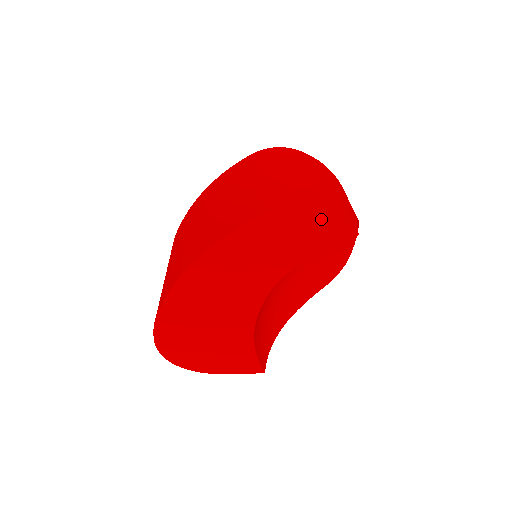
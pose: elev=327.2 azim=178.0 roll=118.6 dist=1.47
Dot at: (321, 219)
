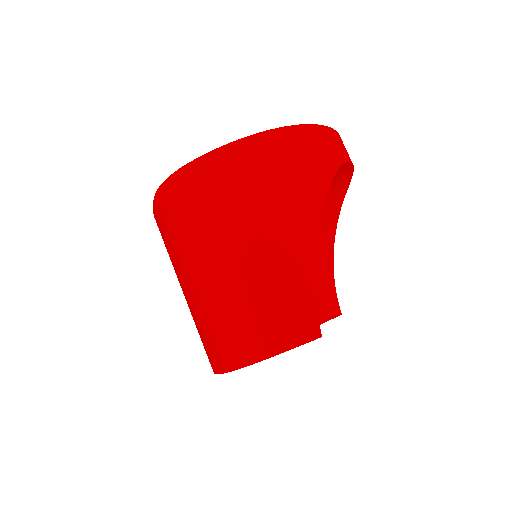
Dot at: (273, 356)
